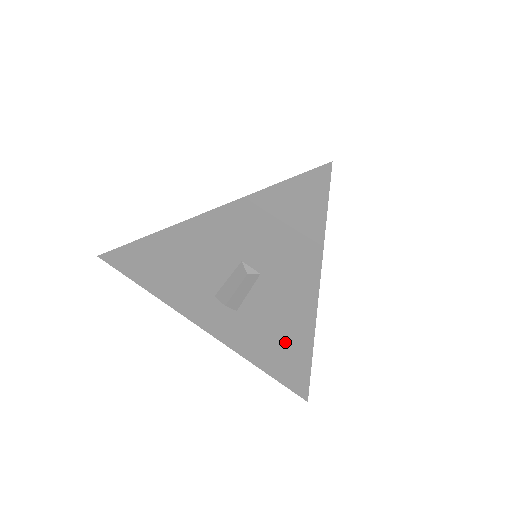
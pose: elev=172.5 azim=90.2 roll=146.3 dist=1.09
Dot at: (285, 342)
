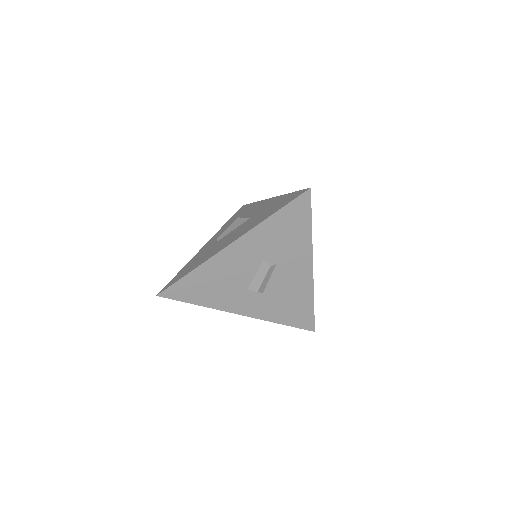
Dot at: (296, 300)
